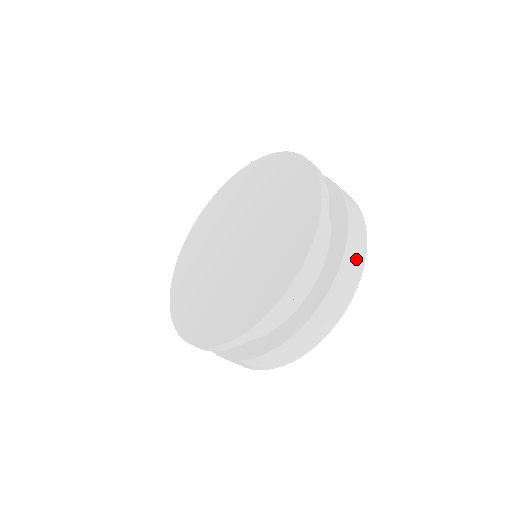
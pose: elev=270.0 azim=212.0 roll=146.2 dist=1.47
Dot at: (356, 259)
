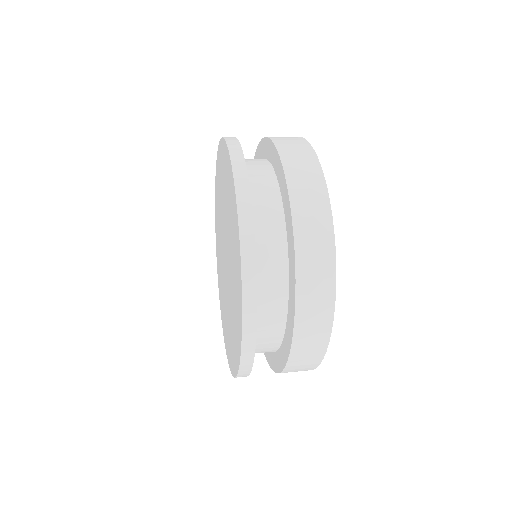
Dot at: (315, 332)
